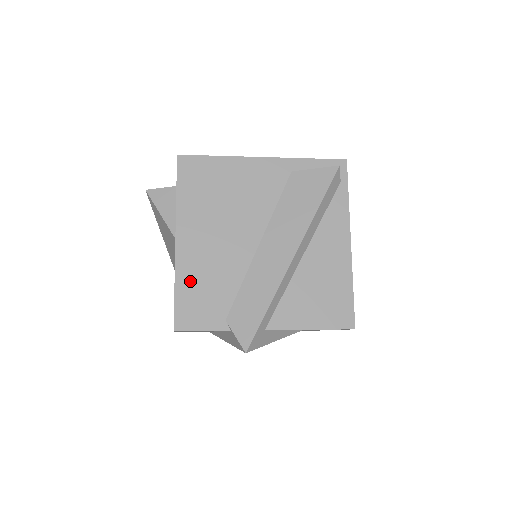
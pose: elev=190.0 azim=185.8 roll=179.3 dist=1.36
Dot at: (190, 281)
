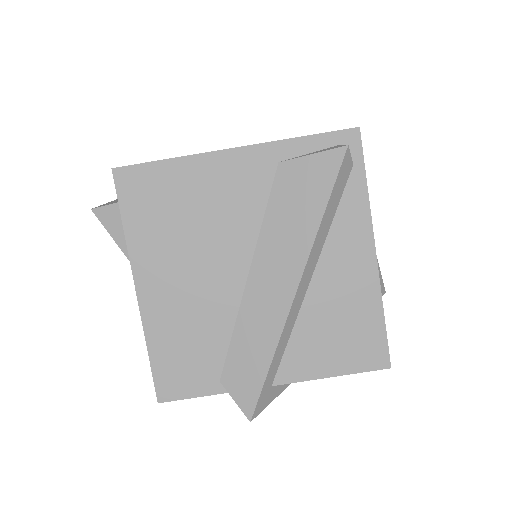
Dot at: (165, 340)
